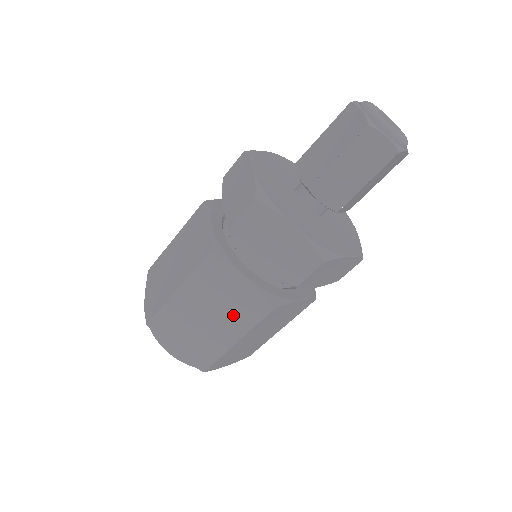
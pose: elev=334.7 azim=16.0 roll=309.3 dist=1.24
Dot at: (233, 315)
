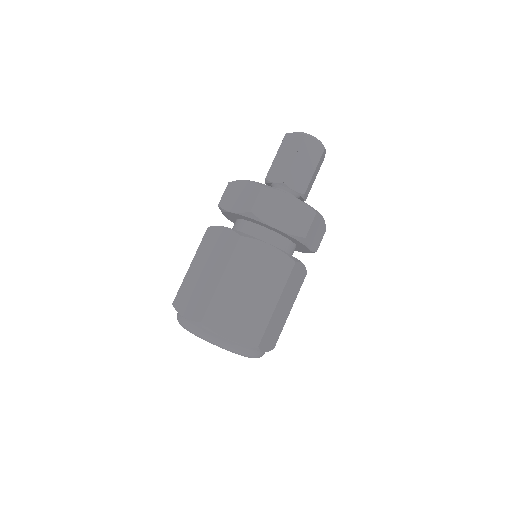
Dot at: (219, 258)
